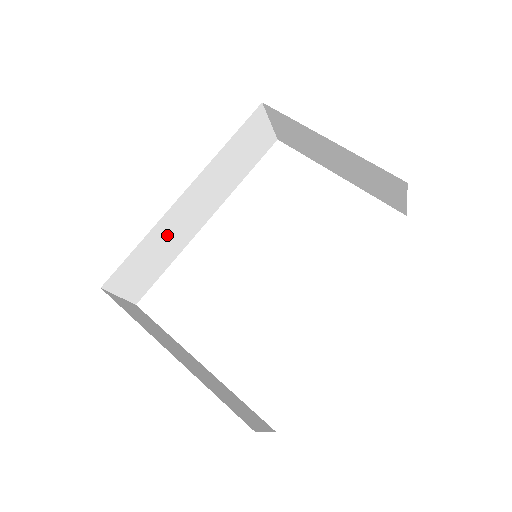
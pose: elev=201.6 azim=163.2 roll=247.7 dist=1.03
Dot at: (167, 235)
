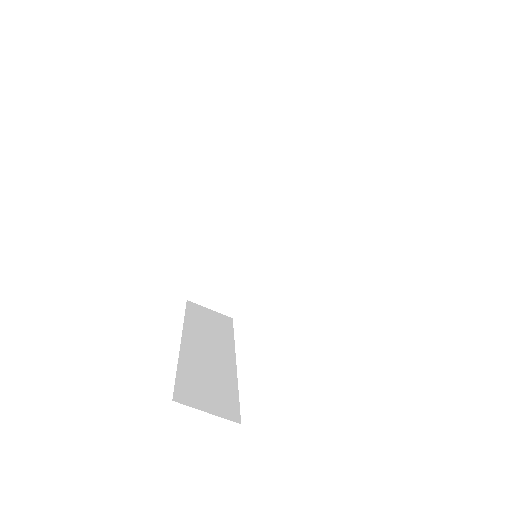
Dot at: (232, 254)
